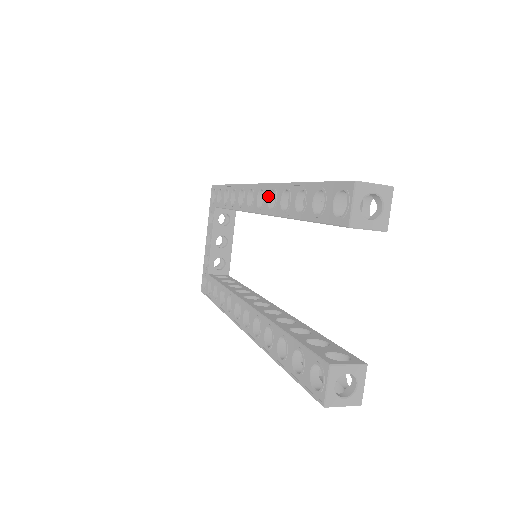
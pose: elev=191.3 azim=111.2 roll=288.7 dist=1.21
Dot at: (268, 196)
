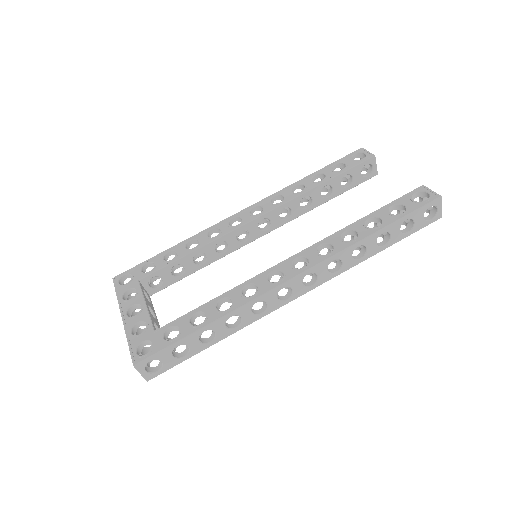
Dot at: (270, 201)
